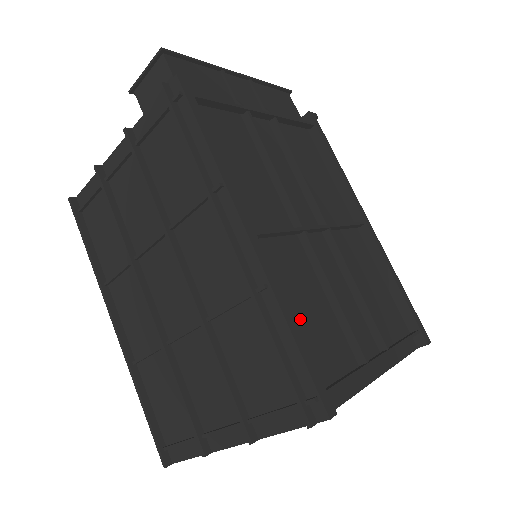
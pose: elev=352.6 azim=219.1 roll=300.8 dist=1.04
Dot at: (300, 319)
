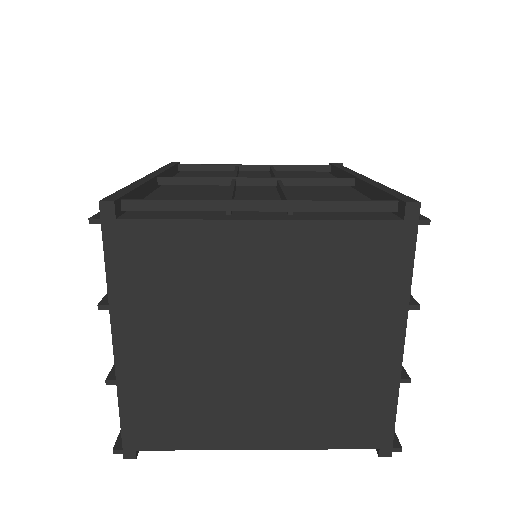
Dot at: occluded
